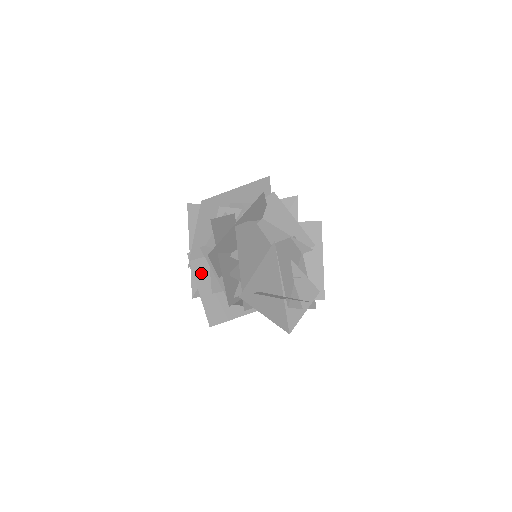
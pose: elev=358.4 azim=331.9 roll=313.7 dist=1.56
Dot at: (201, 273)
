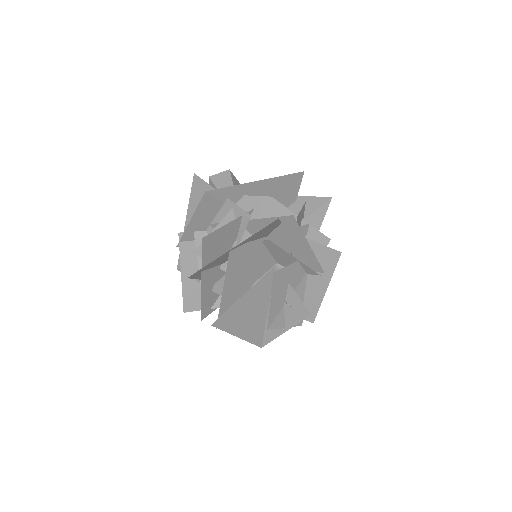
Dot at: (189, 257)
